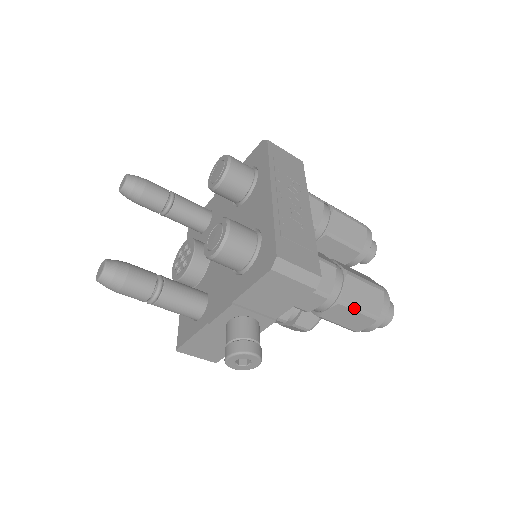
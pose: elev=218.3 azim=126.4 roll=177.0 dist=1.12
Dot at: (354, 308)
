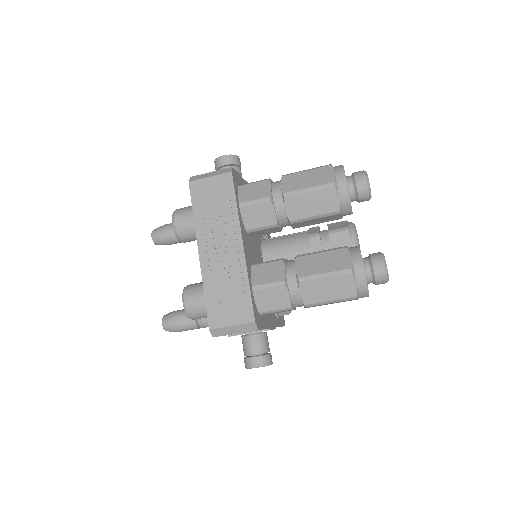
Dot at: (323, 303)
